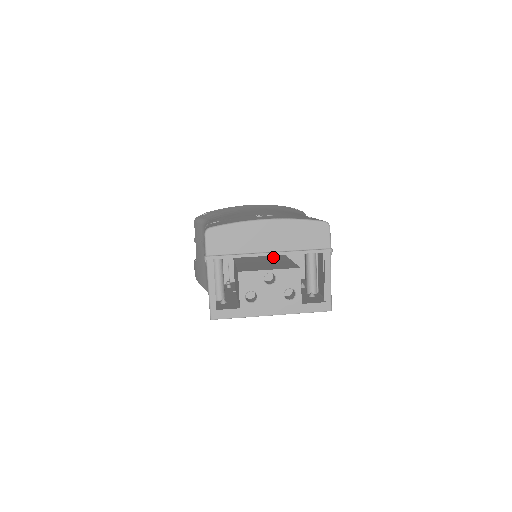
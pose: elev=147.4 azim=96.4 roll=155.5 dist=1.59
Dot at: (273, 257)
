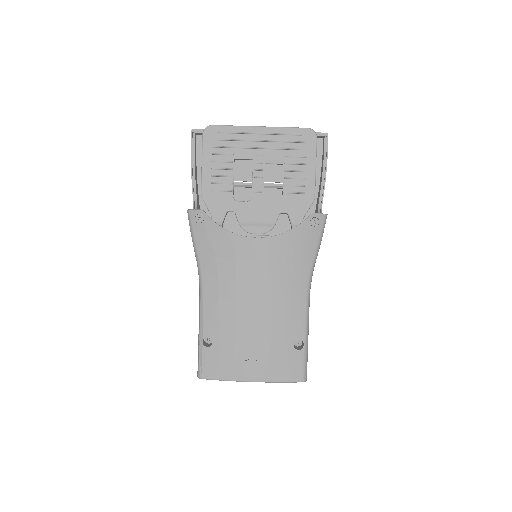
Dot at: occluded
